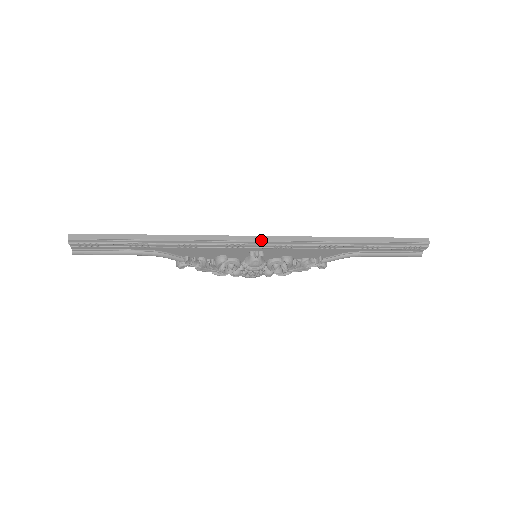
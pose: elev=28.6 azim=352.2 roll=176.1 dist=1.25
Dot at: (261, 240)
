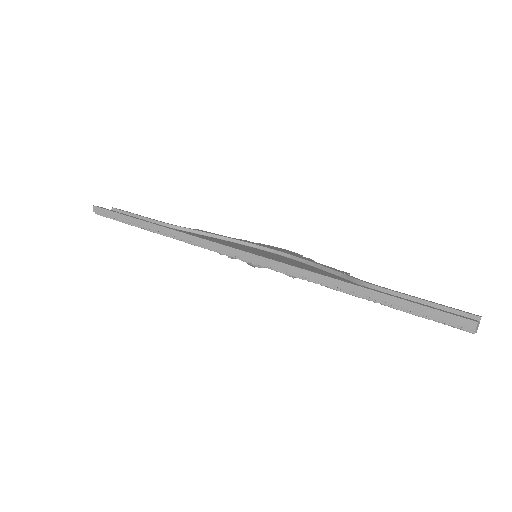
Dot at: (237, 255)
